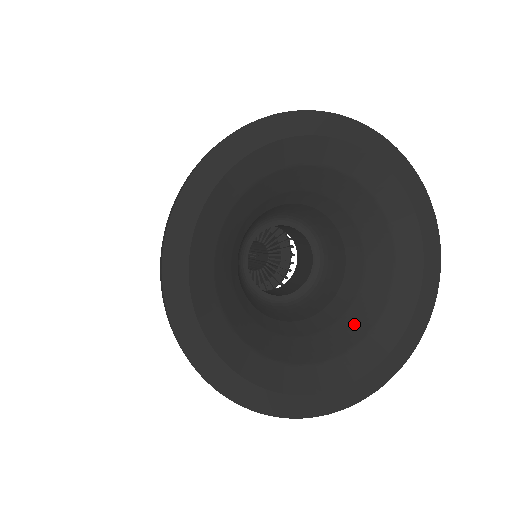
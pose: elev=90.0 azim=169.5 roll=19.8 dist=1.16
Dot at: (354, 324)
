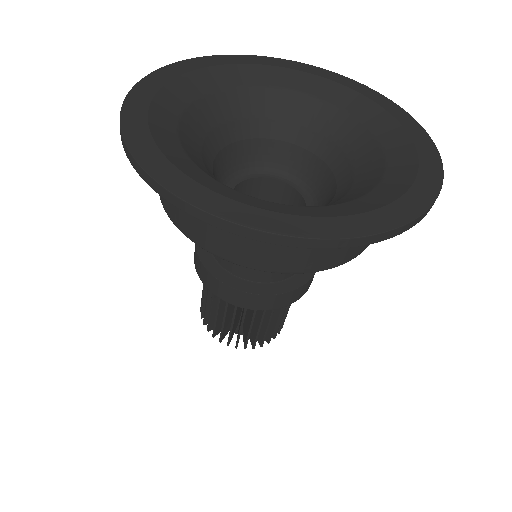
Dot at: occluded
